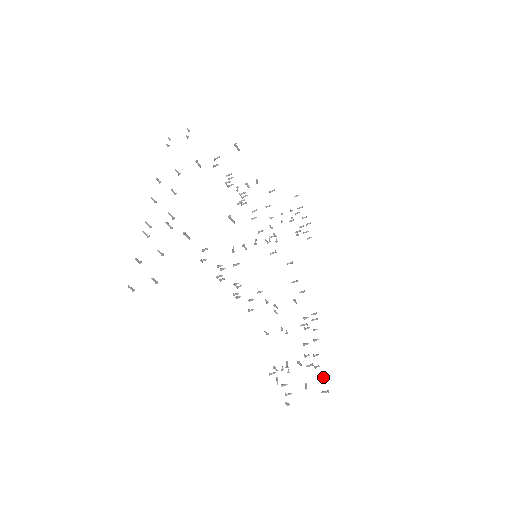
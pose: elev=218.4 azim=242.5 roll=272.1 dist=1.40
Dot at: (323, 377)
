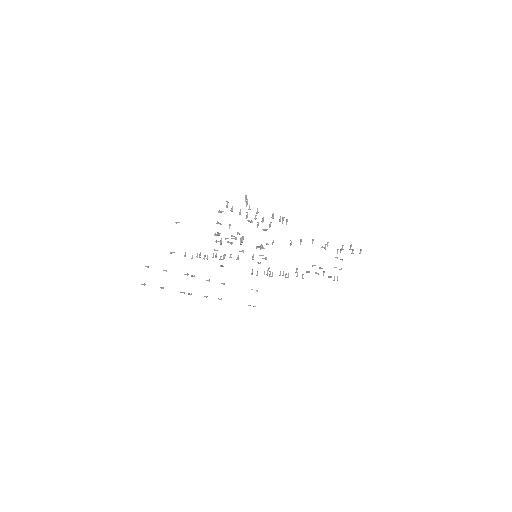
Dot at: occluded
